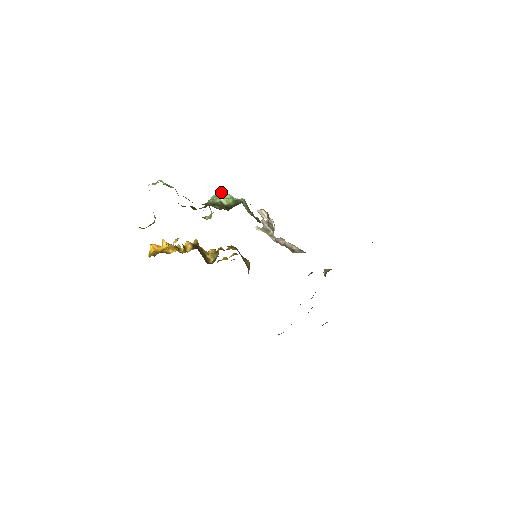
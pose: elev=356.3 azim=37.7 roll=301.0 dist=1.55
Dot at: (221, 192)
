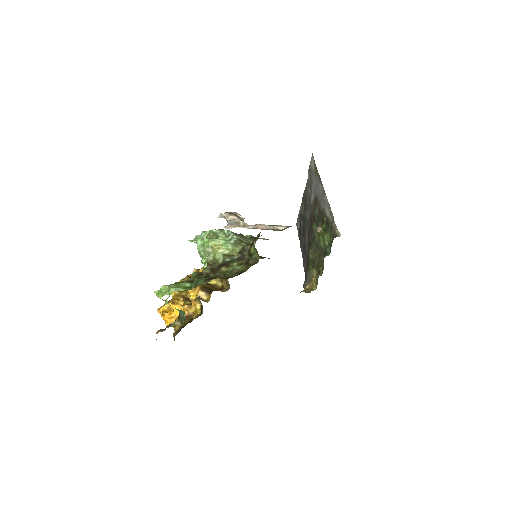
Dot at: (212, 244)
